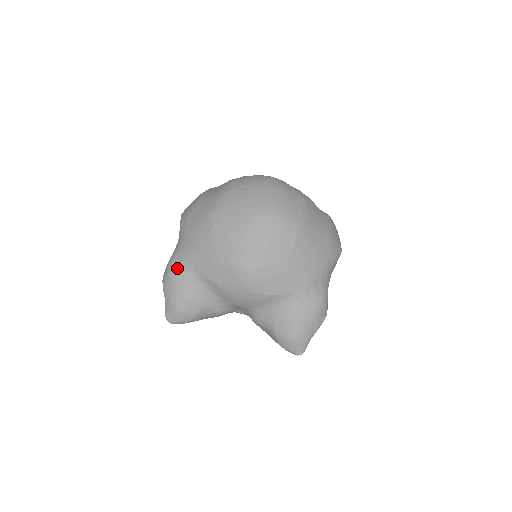
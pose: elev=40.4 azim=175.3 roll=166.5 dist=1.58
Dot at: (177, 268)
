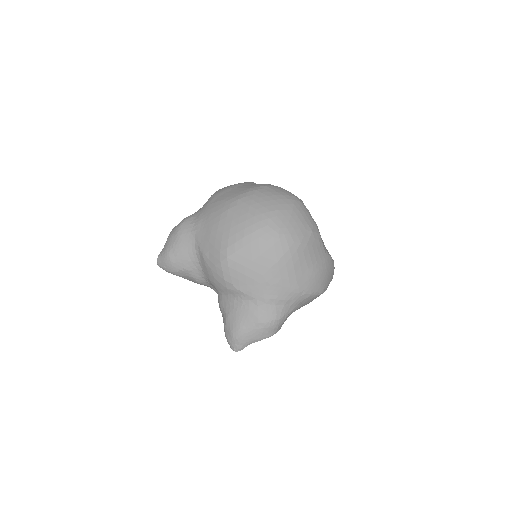
Dot at: (185, 227)
